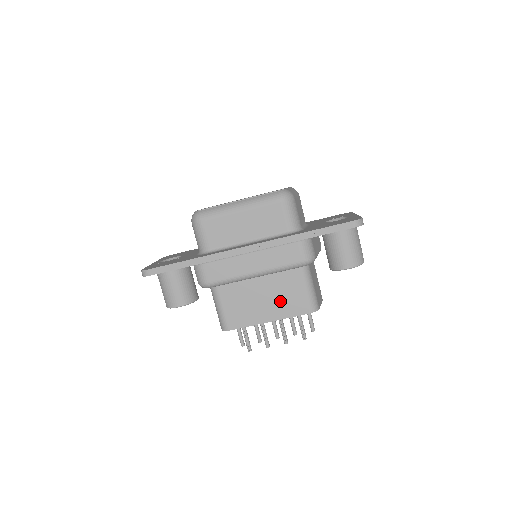
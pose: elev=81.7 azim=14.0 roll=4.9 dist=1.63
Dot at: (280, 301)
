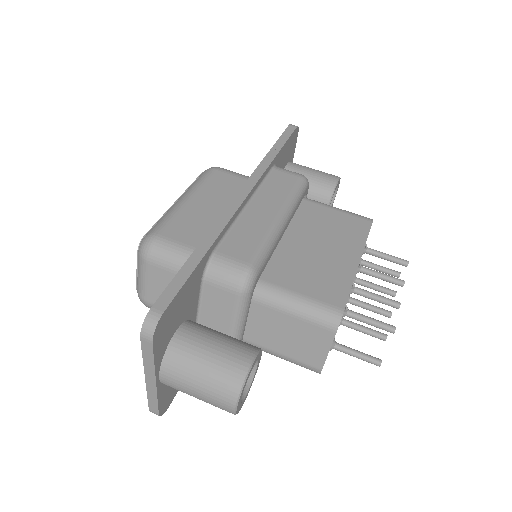
Dot at: (336, 236)
